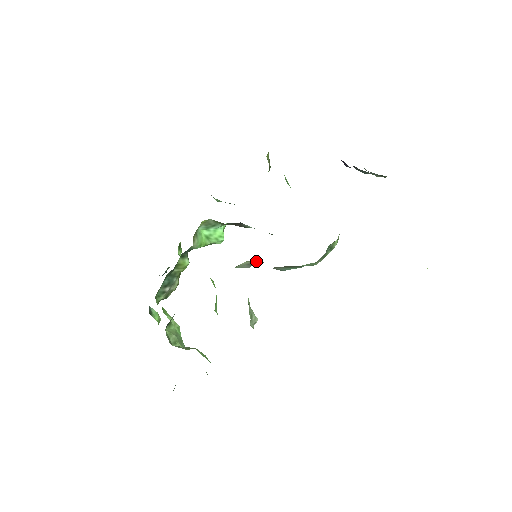
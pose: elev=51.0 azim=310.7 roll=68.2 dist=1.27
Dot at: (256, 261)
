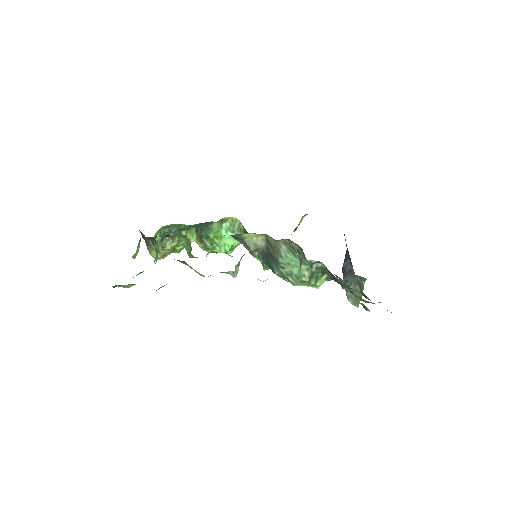
Dot at: (265, 243)
